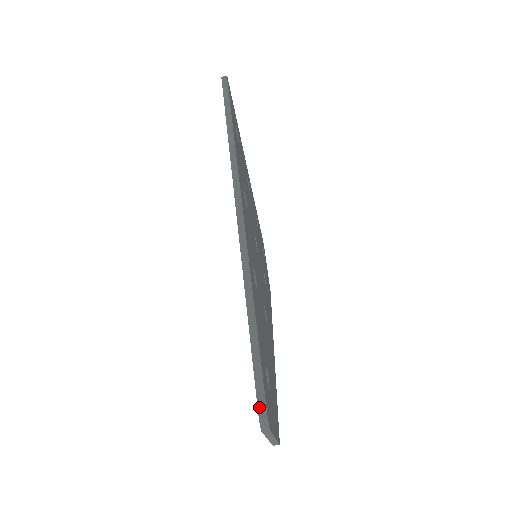
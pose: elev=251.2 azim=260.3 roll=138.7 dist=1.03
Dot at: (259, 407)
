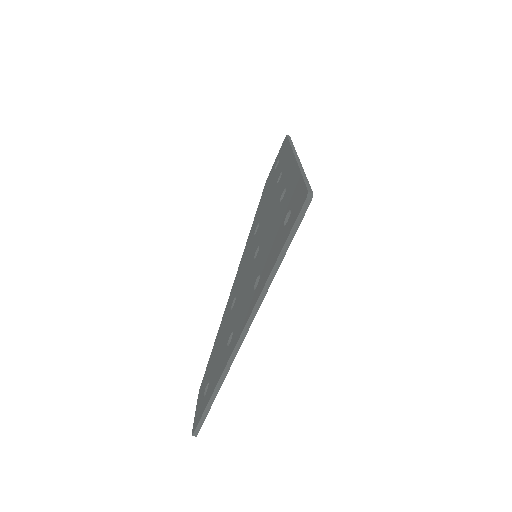
Dot at: (195, 432)
